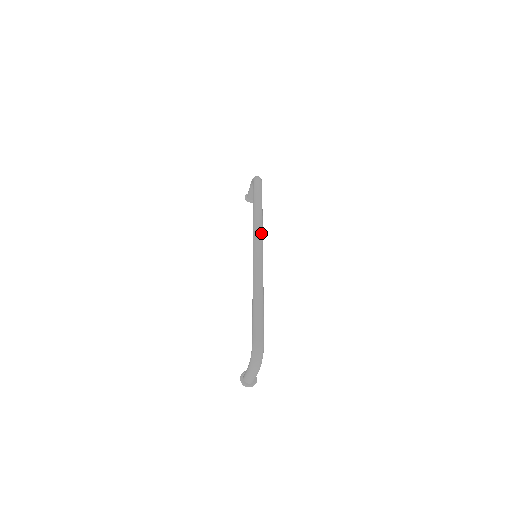
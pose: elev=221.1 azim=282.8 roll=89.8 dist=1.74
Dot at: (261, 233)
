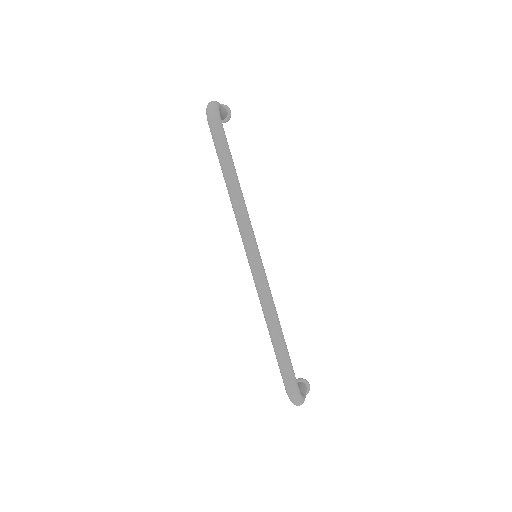
Dot at: (248, 231)
